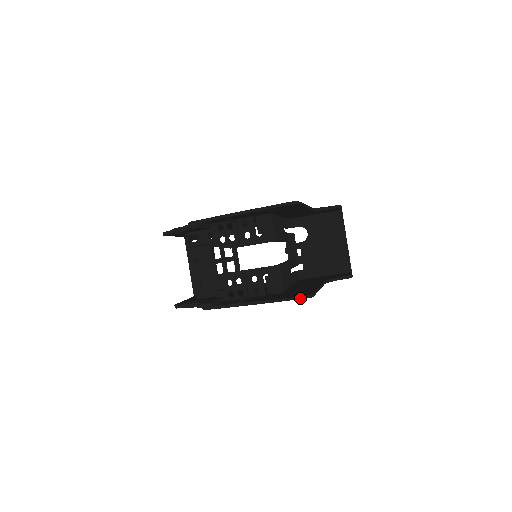
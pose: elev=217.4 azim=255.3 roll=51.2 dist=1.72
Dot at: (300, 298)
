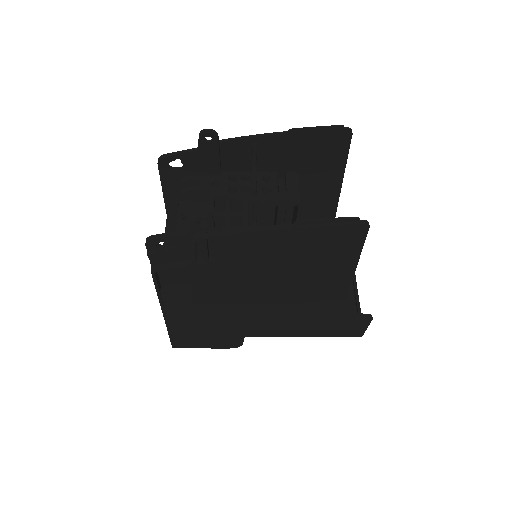
Dot at: (351, 222)
